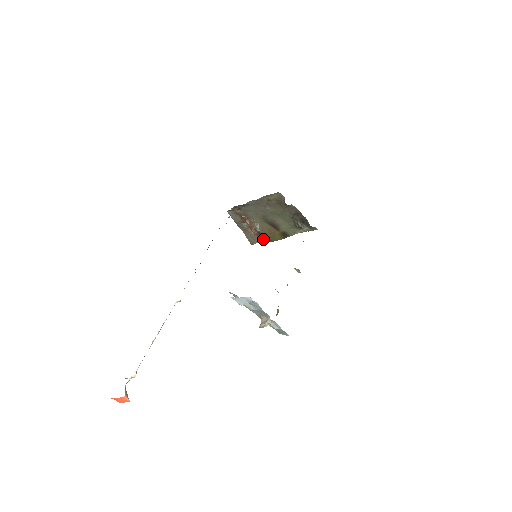
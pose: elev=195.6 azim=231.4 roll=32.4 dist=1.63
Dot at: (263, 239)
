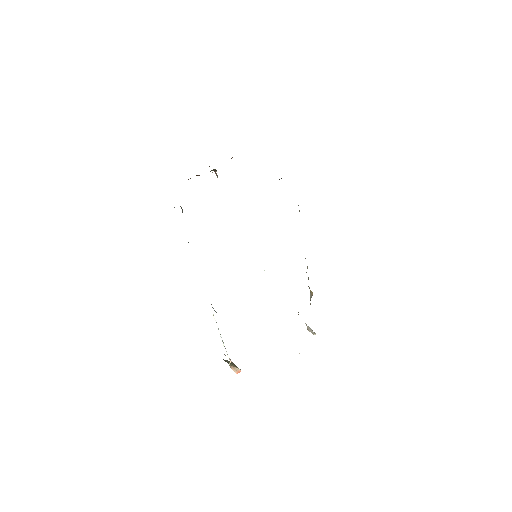
Dot at: occluded
